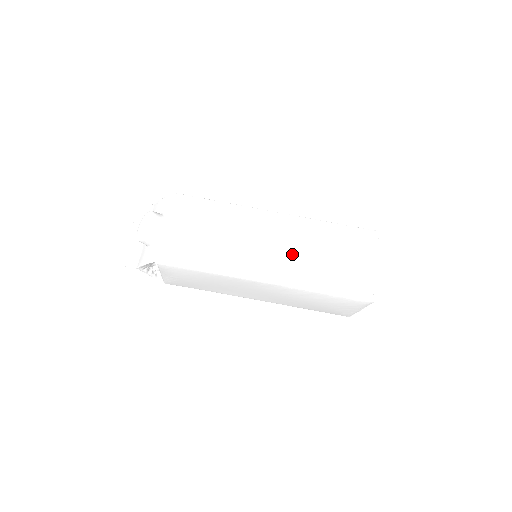
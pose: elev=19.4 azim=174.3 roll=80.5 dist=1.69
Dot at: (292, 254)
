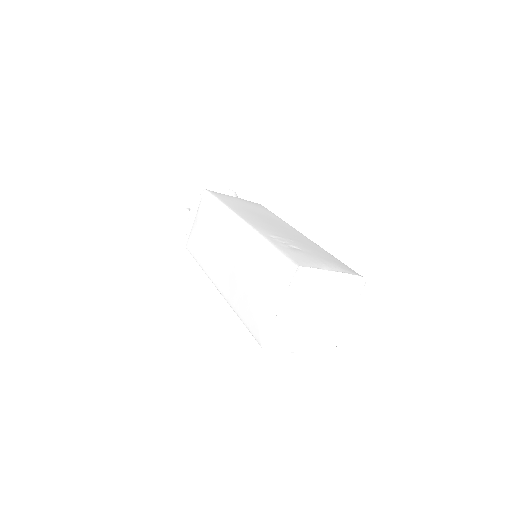
Dot at: (280, 232)
